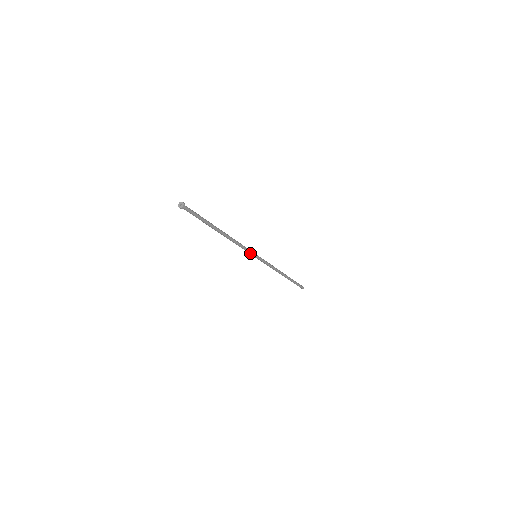
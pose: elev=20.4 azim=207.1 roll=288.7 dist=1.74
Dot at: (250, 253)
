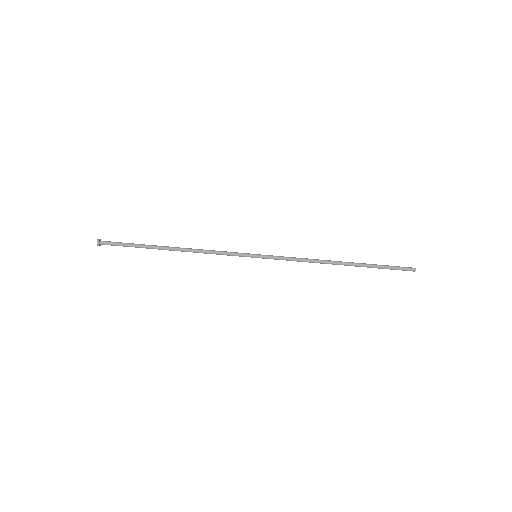
Dot at: (240, 256)
